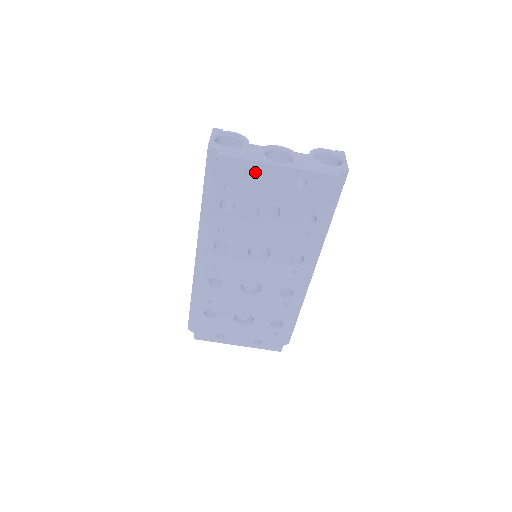
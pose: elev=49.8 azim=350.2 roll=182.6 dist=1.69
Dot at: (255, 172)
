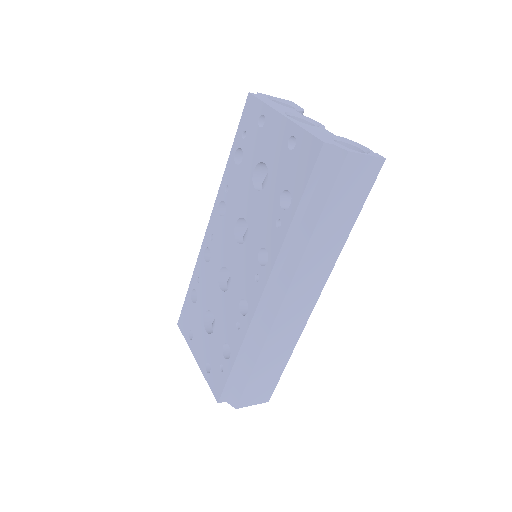
Dot at: occluded
